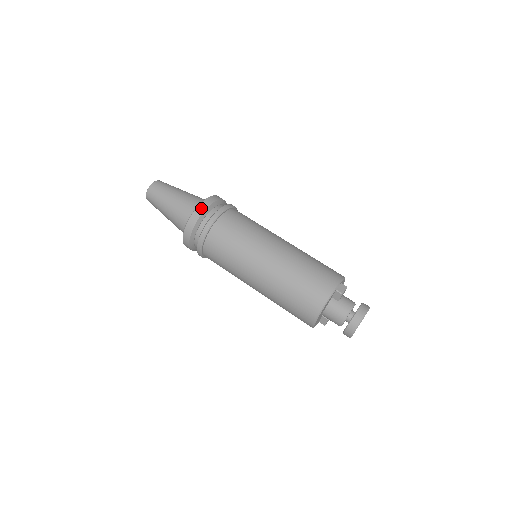
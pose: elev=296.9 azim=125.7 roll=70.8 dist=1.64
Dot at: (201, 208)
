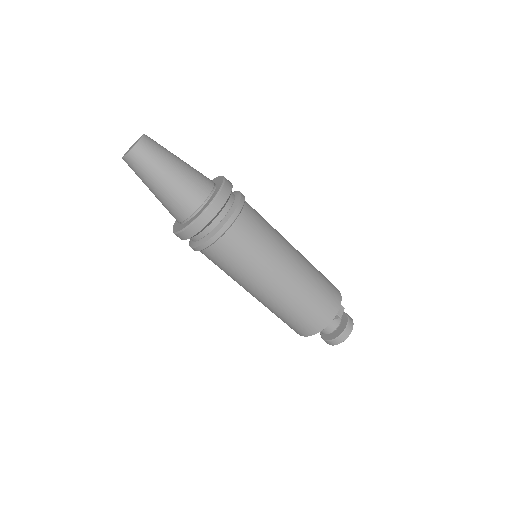
Dot at: (215, 208)
